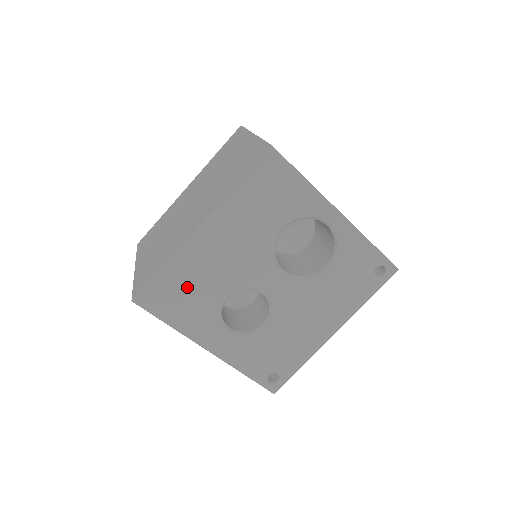
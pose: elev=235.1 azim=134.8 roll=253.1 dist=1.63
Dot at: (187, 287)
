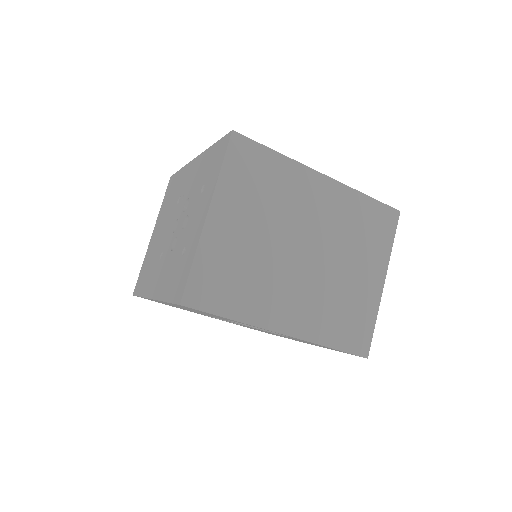
Dot at: occluded
